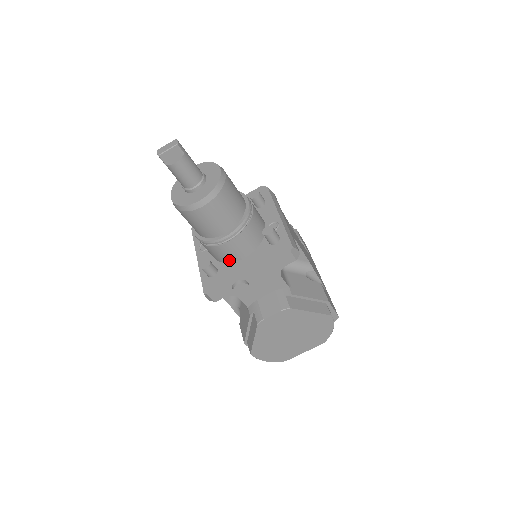
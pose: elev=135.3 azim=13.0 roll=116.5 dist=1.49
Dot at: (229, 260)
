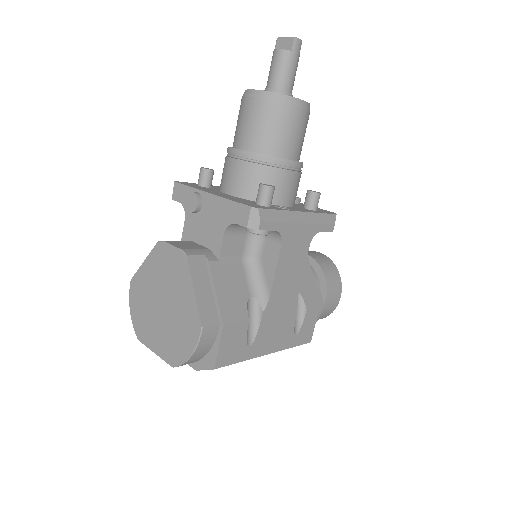
Dot at: (222, 187)
